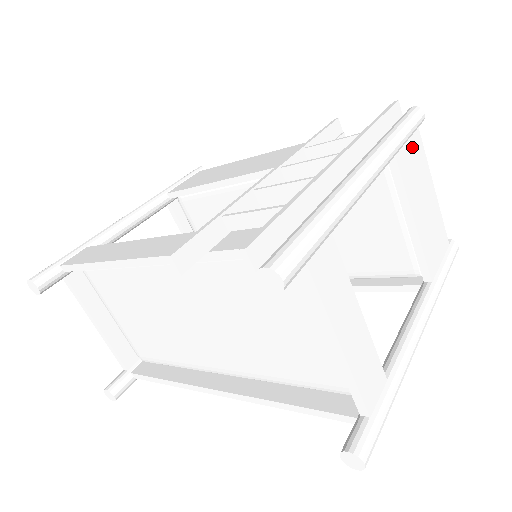
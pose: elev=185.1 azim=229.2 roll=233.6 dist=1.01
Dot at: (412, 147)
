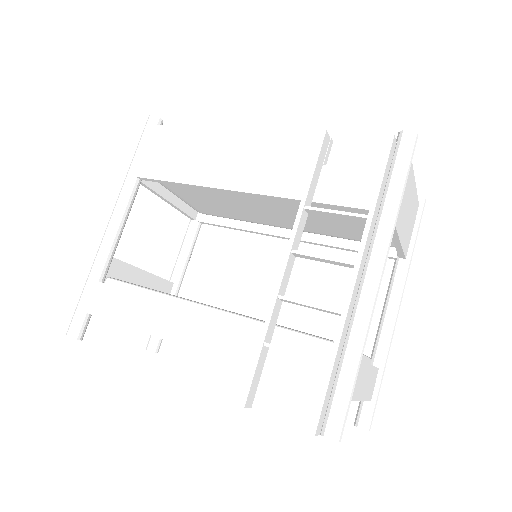
Dot at: occluded
